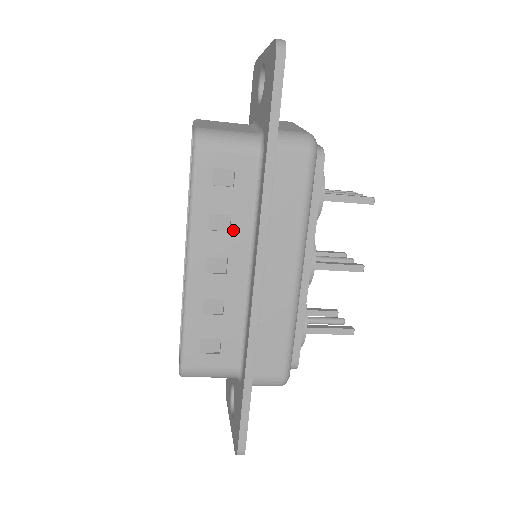
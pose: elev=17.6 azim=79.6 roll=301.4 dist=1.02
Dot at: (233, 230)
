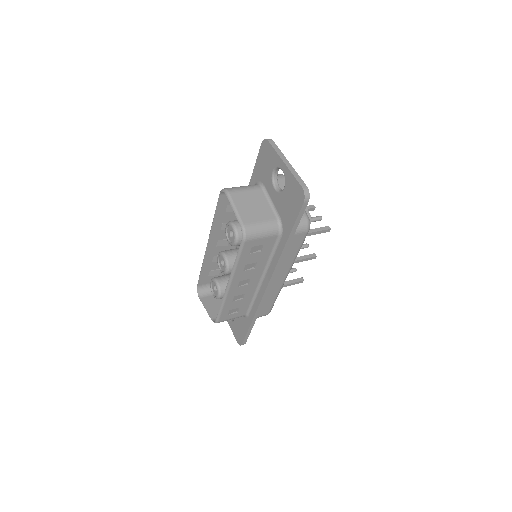
Dot at: (256, 268)
